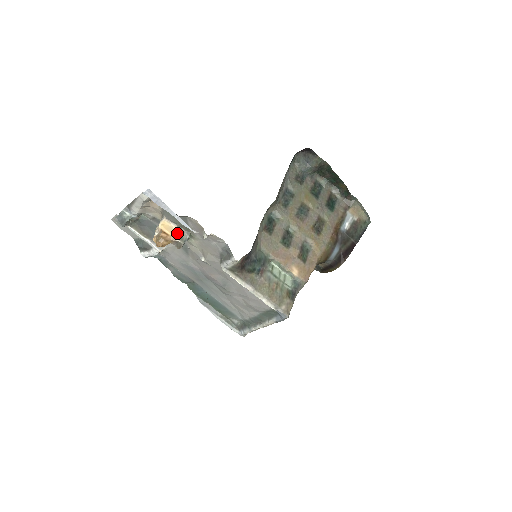
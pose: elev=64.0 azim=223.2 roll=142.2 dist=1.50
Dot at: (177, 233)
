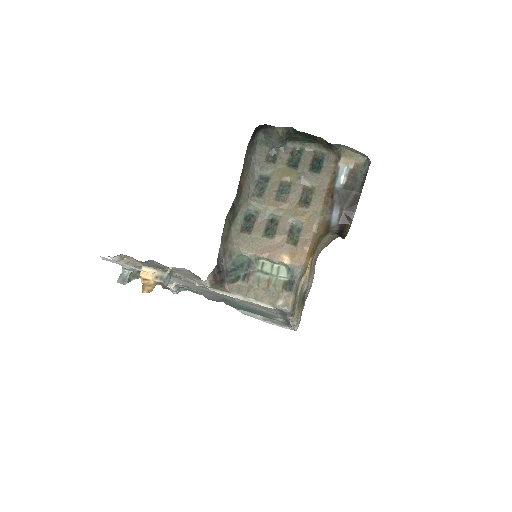
Dot at: (156, 275)
